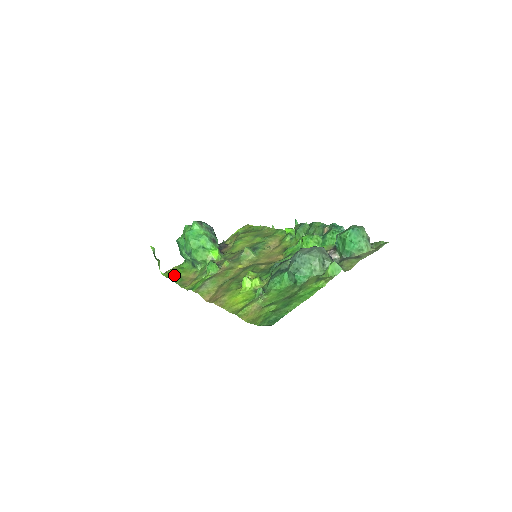
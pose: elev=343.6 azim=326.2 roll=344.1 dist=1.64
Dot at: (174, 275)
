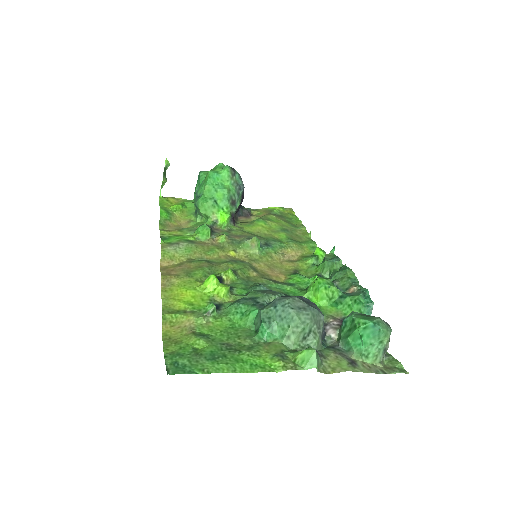
Dot at: (168, 207)
